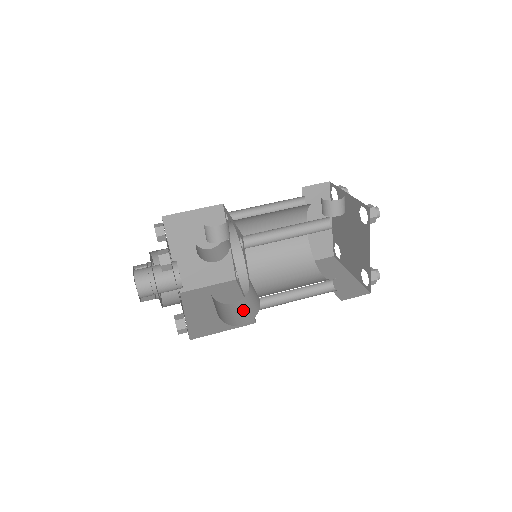
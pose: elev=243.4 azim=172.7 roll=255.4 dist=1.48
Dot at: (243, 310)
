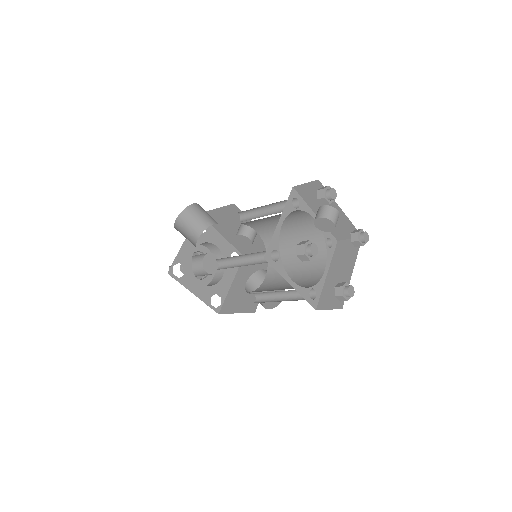
Dot at: occluded
